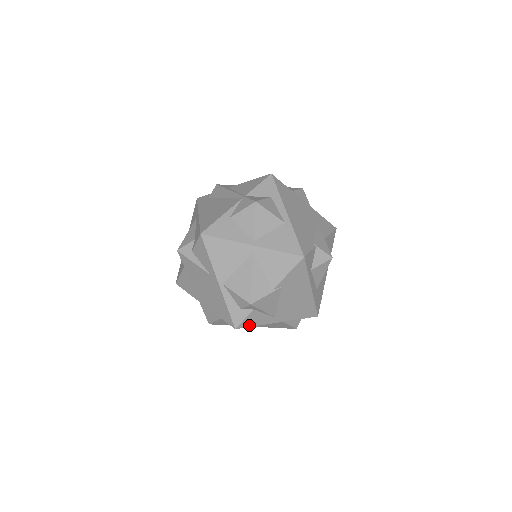
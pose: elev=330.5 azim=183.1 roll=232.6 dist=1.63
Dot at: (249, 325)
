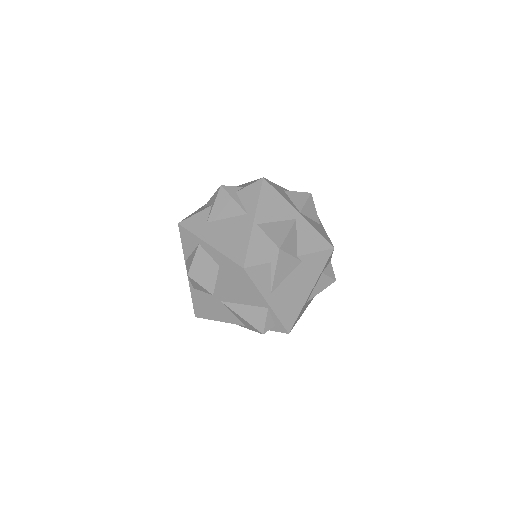
Dot at: (253, 277)
